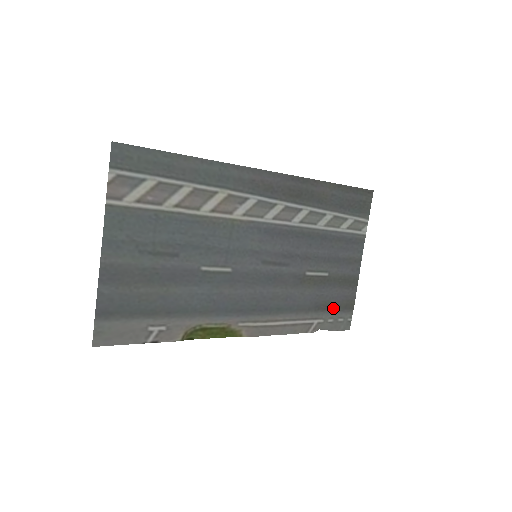
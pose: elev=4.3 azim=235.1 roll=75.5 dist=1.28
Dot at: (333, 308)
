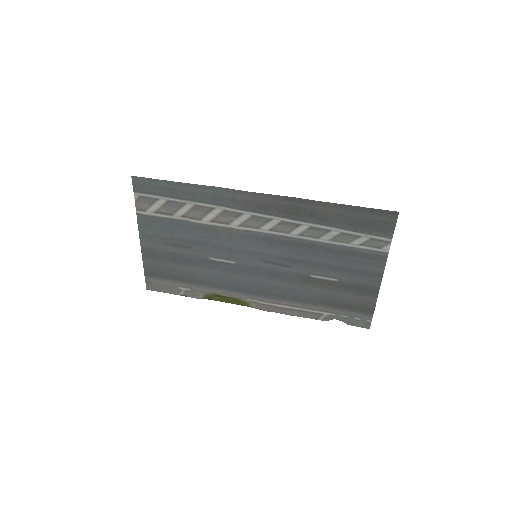
Dot at: (347, 307)
